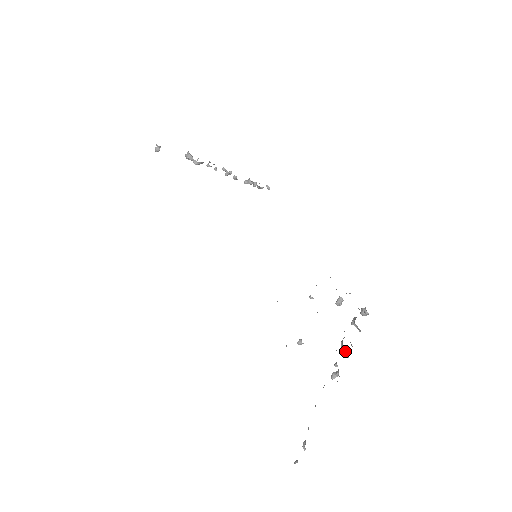
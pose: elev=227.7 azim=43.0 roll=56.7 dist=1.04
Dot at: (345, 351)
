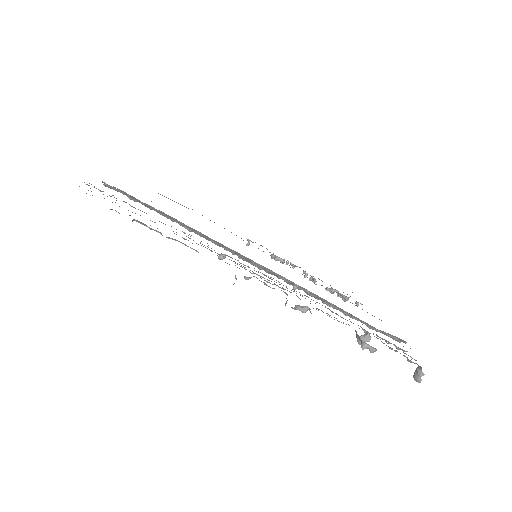
Dot at: occluded
